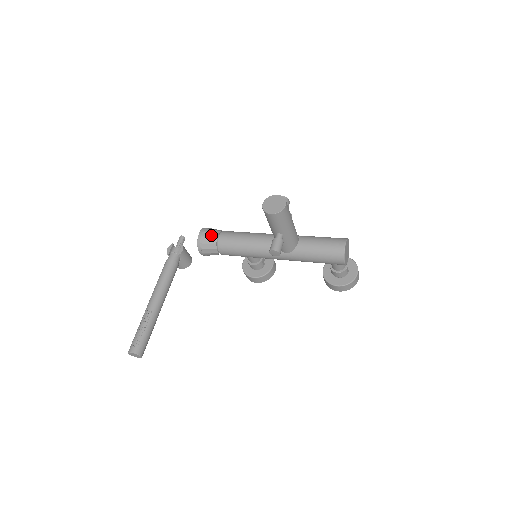
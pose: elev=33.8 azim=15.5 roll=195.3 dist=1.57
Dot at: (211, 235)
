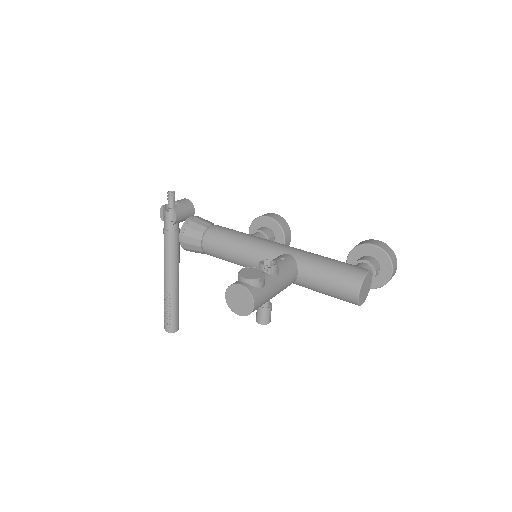
Dot at: (193, 242)
